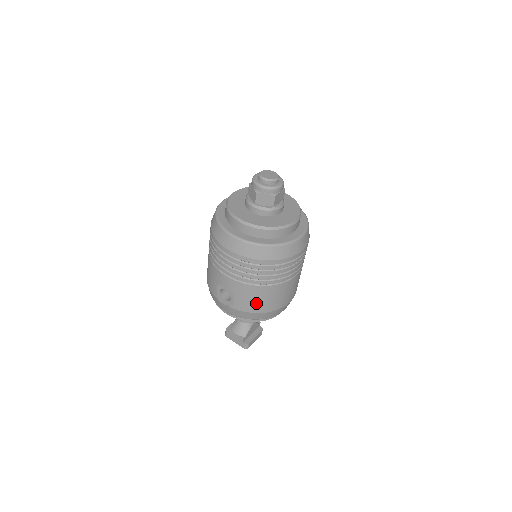
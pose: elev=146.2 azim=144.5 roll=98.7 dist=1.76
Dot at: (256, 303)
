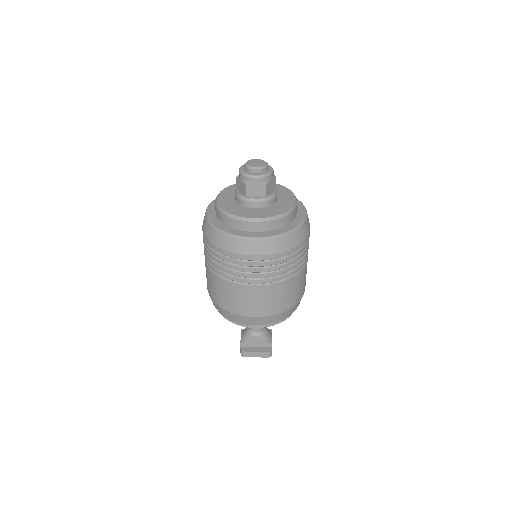
Dot at: (215, 292)
